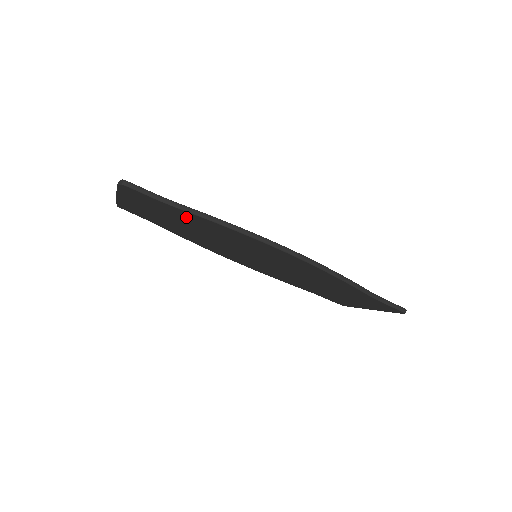
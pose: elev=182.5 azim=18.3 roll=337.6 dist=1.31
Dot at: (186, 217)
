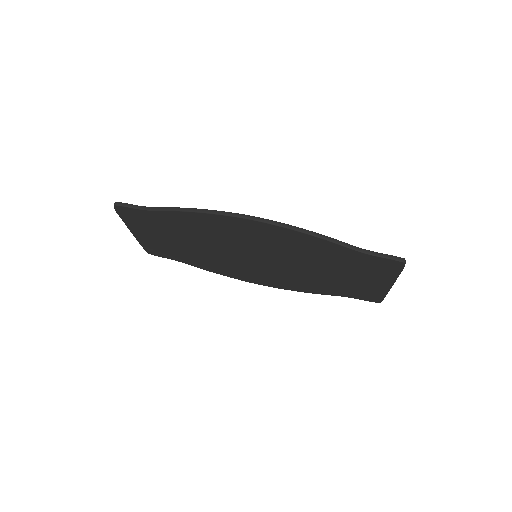
Dot at: (172, 223)
